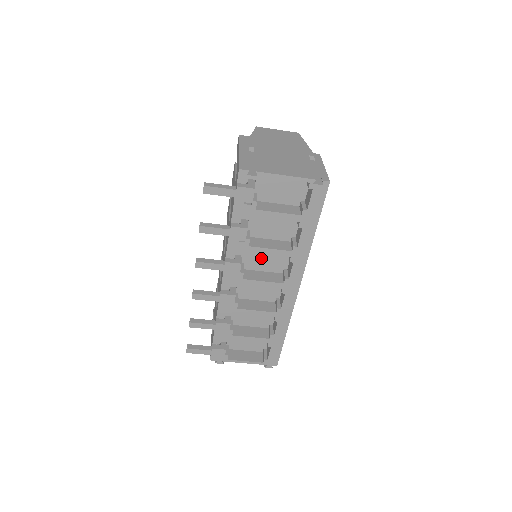
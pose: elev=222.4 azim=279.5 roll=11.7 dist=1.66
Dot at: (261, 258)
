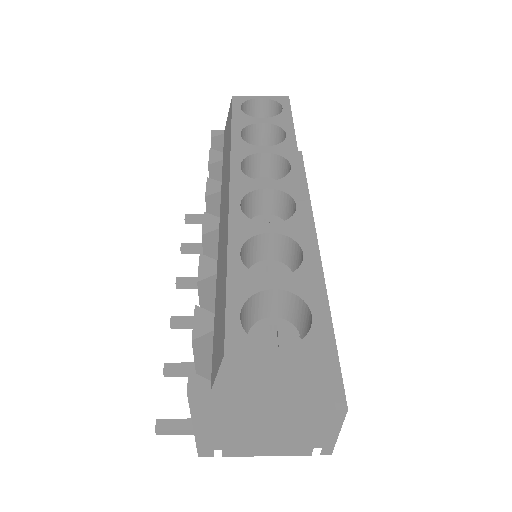
Dot at: occluded
